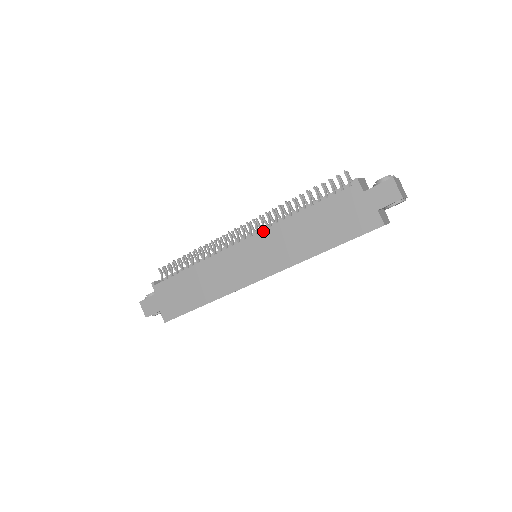
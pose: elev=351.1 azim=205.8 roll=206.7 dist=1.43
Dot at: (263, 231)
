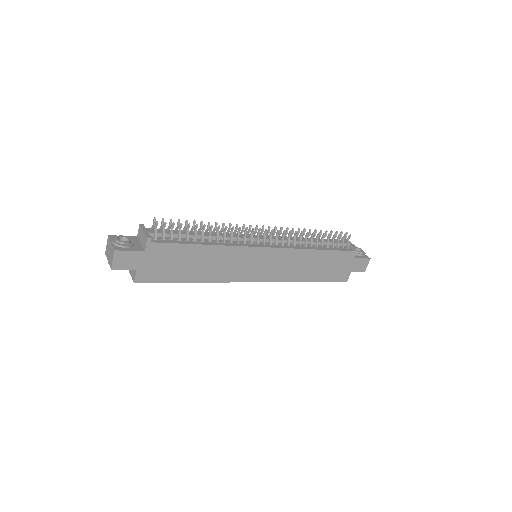
Dot at: (287, 249)
